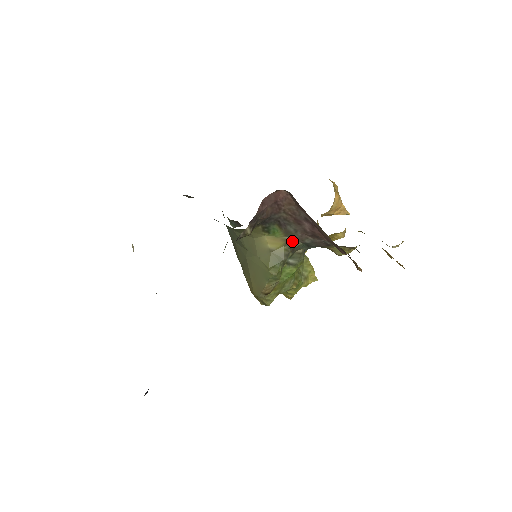
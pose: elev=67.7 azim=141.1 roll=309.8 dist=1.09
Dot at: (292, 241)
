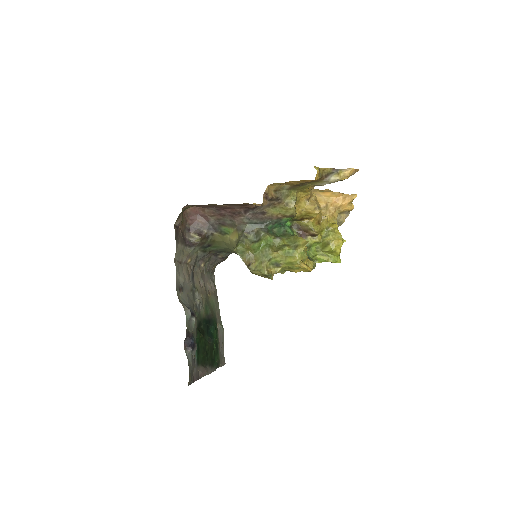
Dot at: (240, 228)
